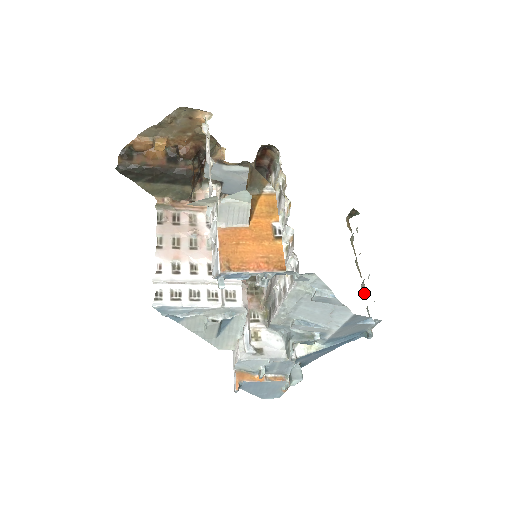
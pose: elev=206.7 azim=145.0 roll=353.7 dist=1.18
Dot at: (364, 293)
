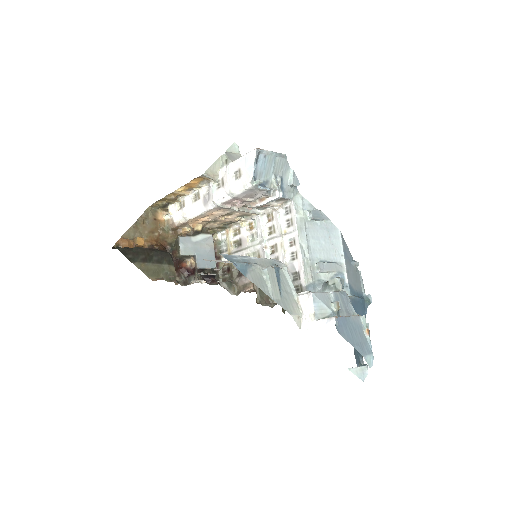
Dot at: occluded
